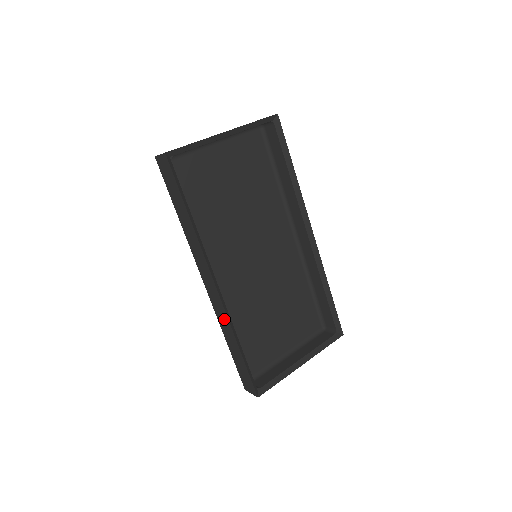
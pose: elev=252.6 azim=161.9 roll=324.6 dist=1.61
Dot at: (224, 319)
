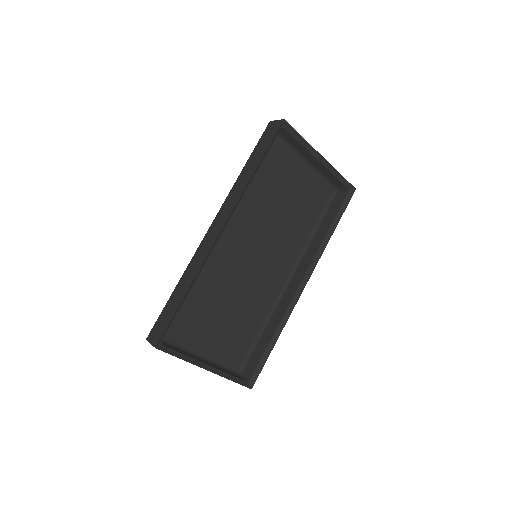
Dot at: (199, 261)
